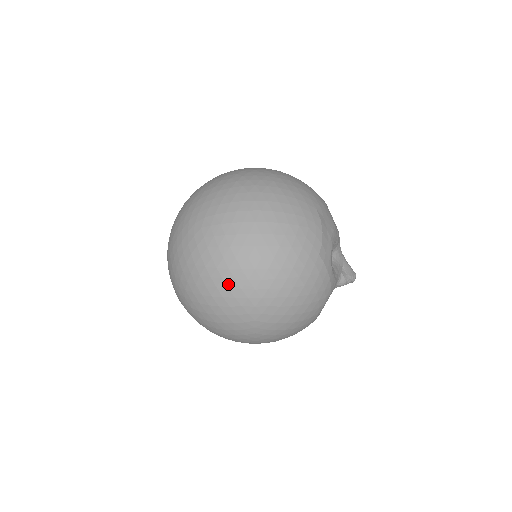
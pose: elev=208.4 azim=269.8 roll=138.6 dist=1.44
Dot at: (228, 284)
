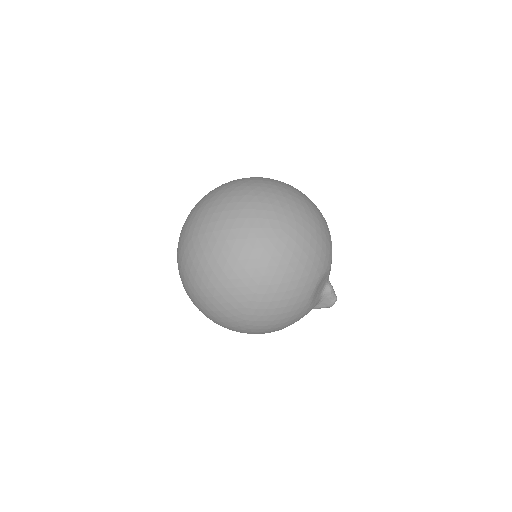
Dot at: (267, 195)
